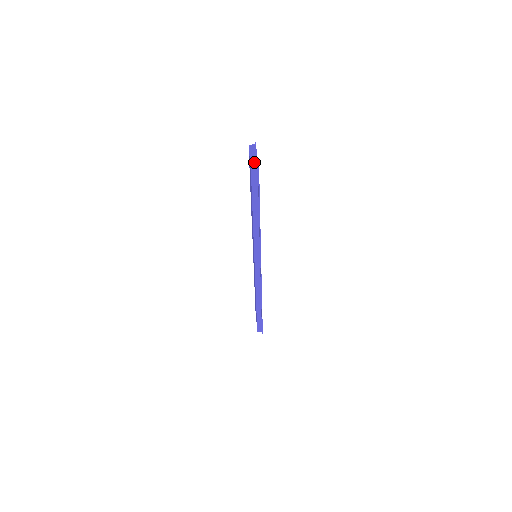
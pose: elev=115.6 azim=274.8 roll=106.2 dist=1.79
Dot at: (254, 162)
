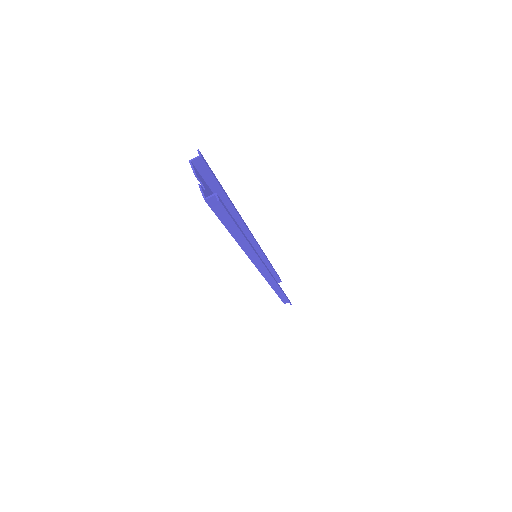
Dot at: (210, 198)
